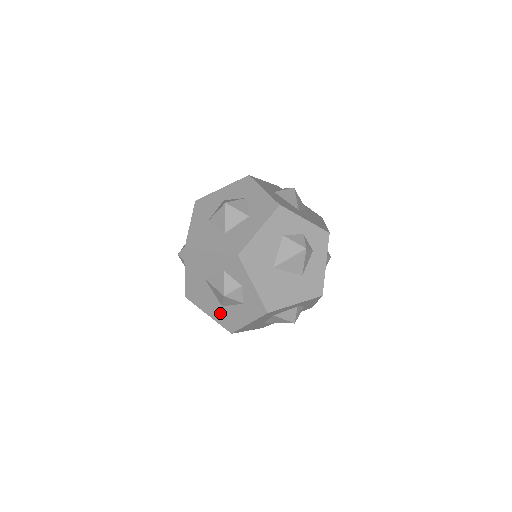
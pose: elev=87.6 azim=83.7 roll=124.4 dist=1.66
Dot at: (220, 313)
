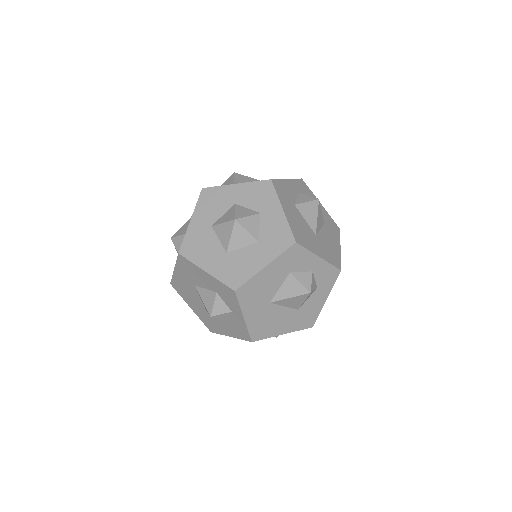
Dot at: (203, 314)
